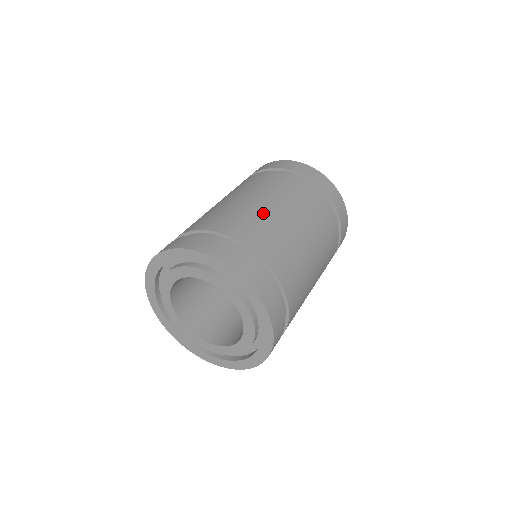
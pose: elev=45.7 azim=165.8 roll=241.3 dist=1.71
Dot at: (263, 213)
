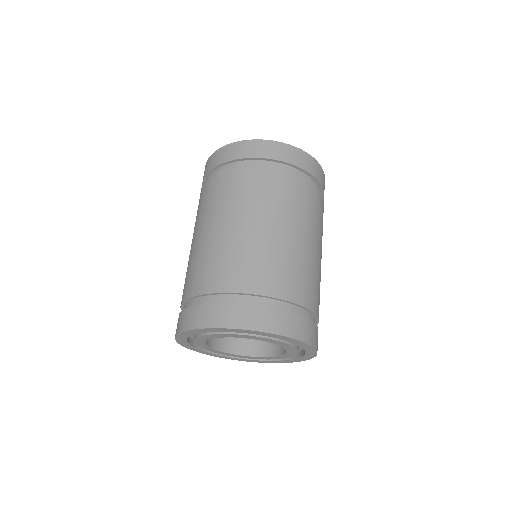
Dot at: (313, 261)
